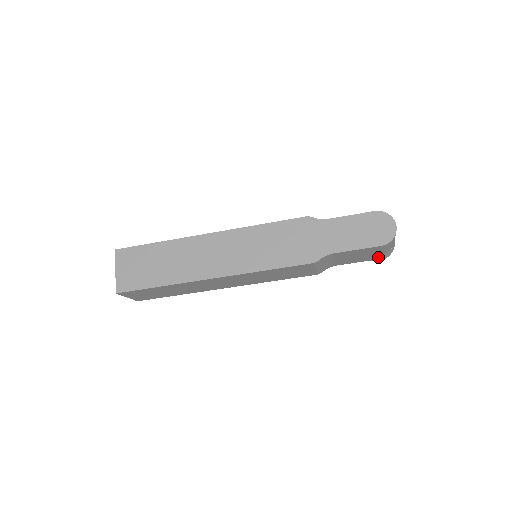
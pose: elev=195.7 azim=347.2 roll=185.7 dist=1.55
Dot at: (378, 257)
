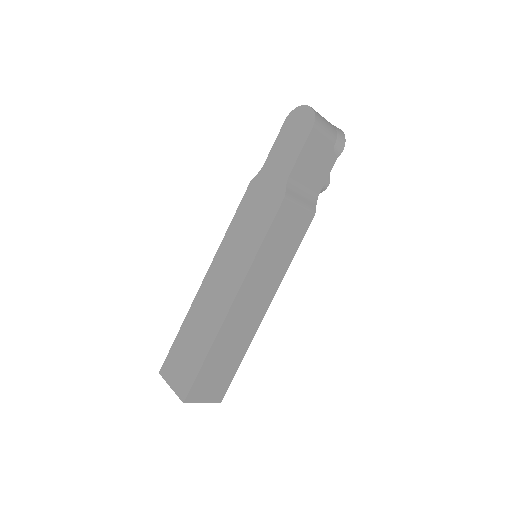
Dot at: (336, 147)
